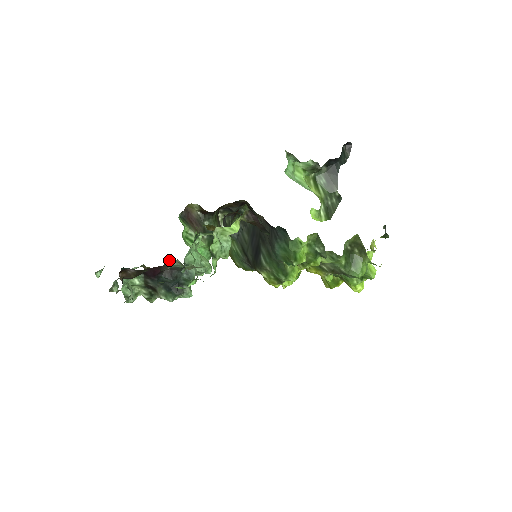
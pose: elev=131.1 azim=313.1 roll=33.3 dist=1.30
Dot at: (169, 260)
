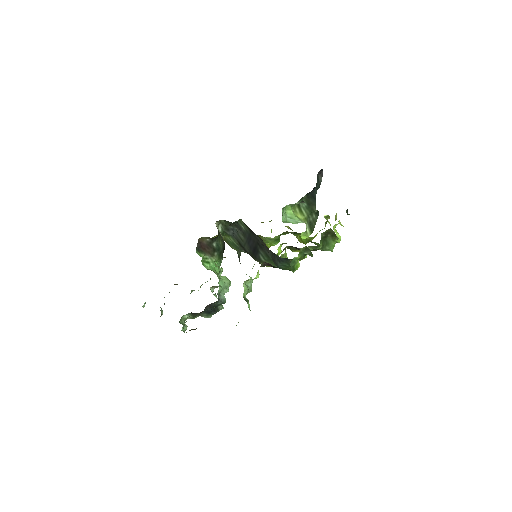
Dot at: occluded
